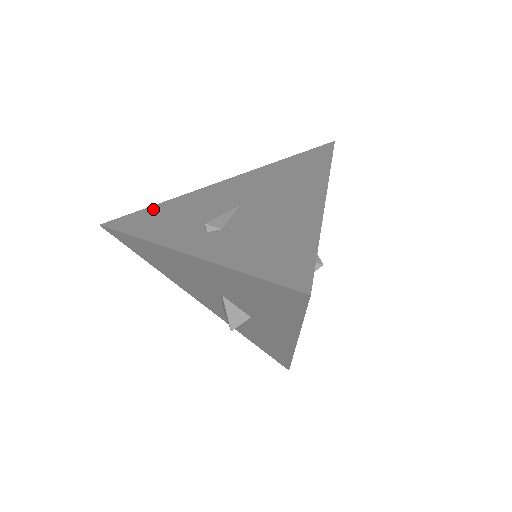
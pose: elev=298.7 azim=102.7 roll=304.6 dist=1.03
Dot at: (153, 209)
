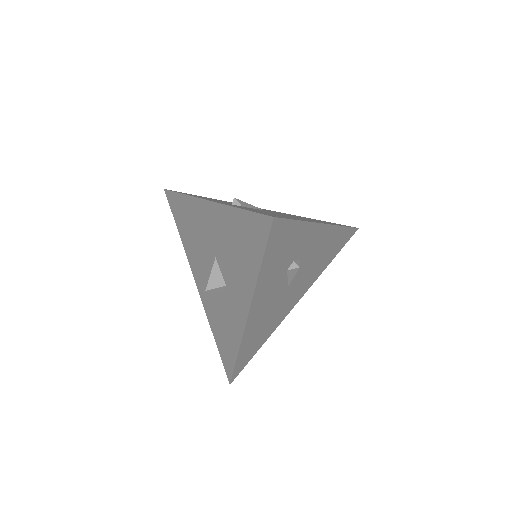
Dot at: (205, 197)
